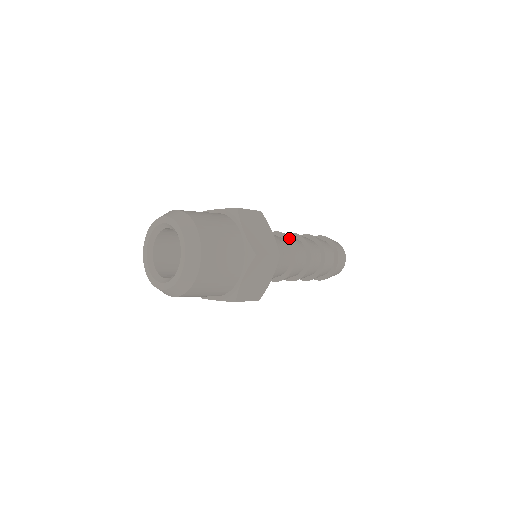
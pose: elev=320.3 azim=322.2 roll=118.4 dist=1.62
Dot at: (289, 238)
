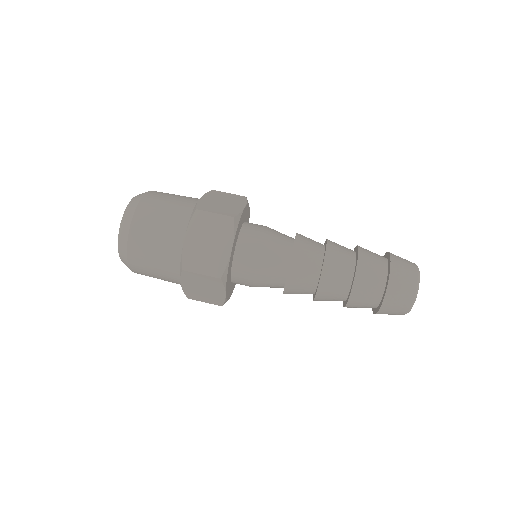
Dot at: (296, 233)
